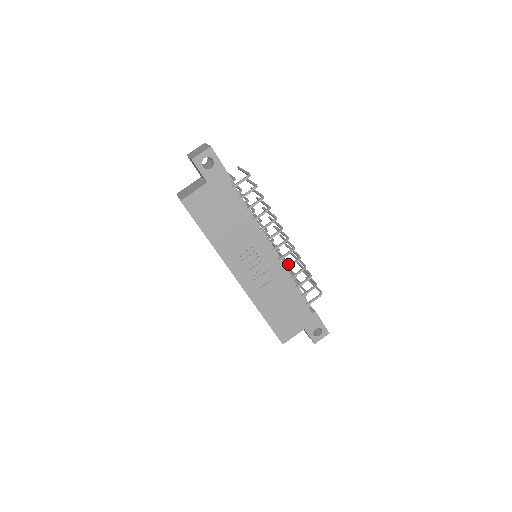
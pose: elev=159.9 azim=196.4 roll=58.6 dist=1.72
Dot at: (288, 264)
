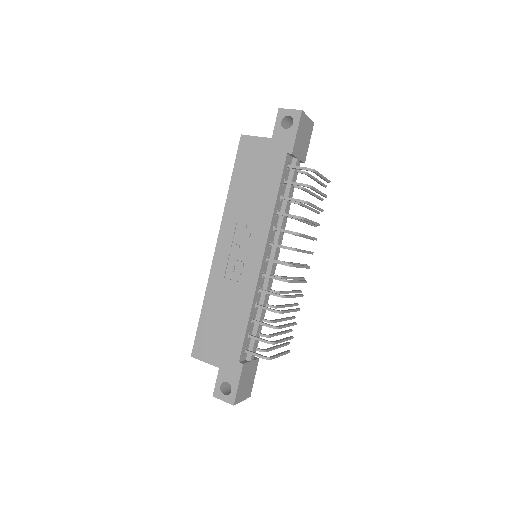
Dot at: (279, 305)
